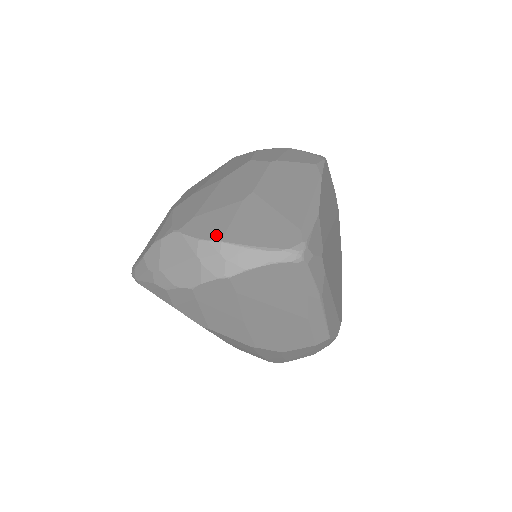
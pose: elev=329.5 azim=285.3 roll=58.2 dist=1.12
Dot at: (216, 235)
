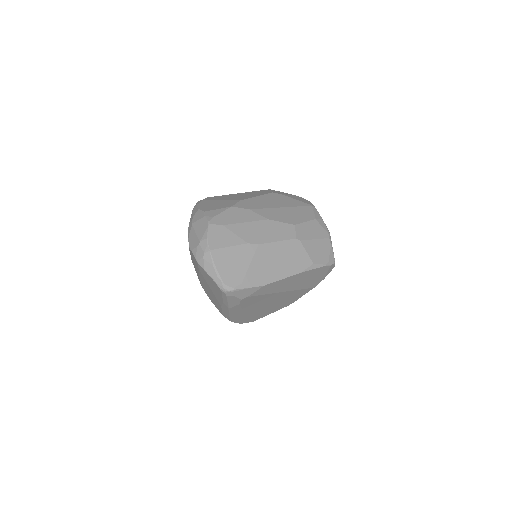
Dot at: (213, 245)
